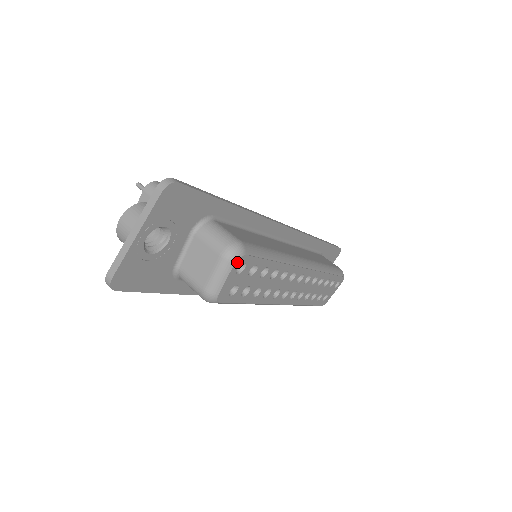
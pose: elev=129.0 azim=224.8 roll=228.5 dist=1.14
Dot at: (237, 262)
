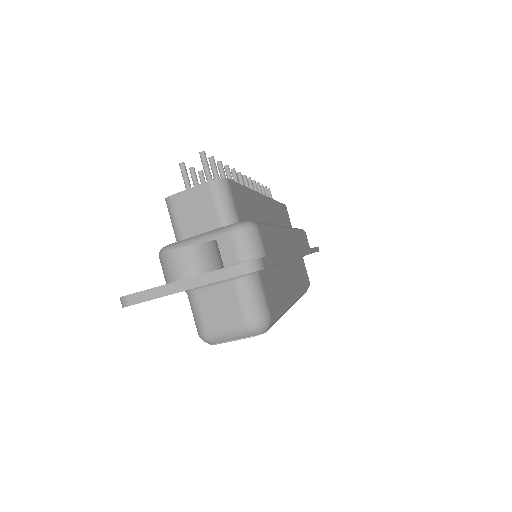
Dot at: (255, 335)
